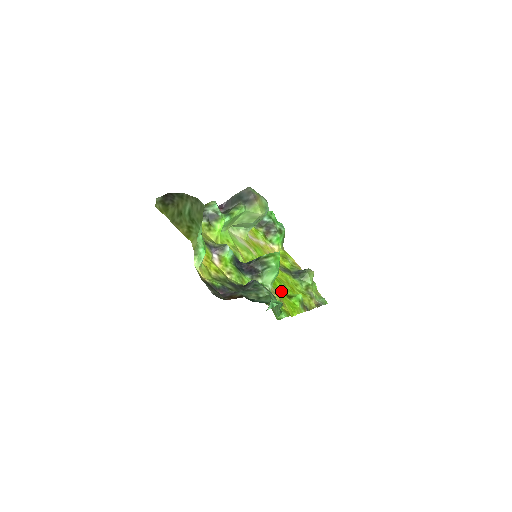
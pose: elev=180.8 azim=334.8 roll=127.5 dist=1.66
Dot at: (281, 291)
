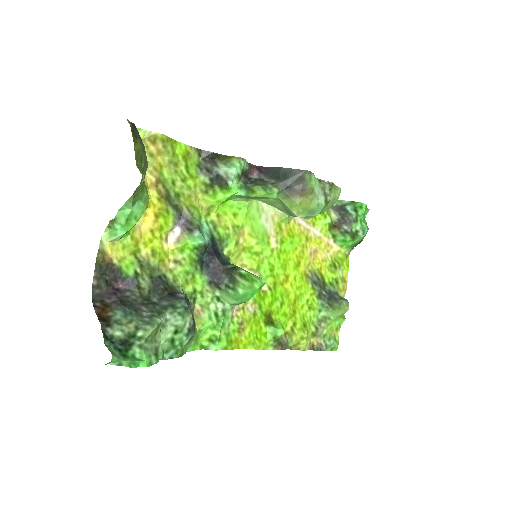
Dot at: (262, 310)
